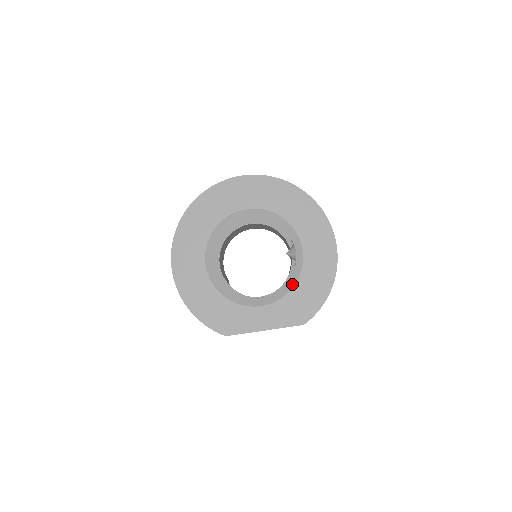
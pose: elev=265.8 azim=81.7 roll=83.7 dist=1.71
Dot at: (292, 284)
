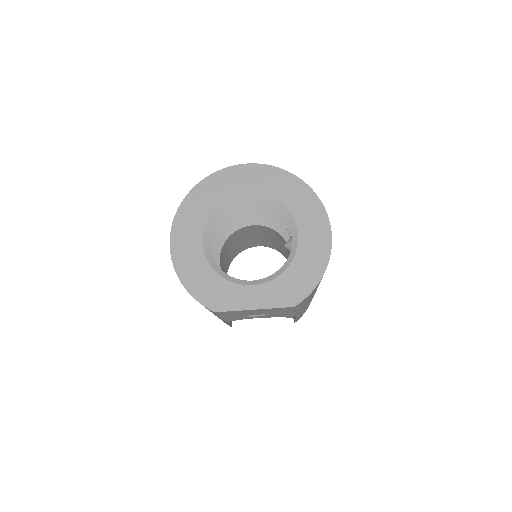
Dot at: (285, 266)
